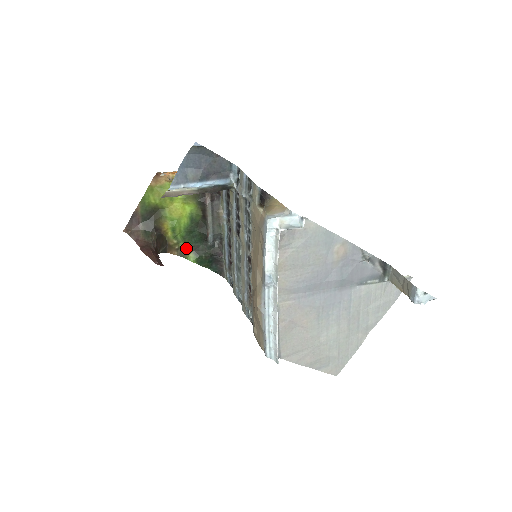
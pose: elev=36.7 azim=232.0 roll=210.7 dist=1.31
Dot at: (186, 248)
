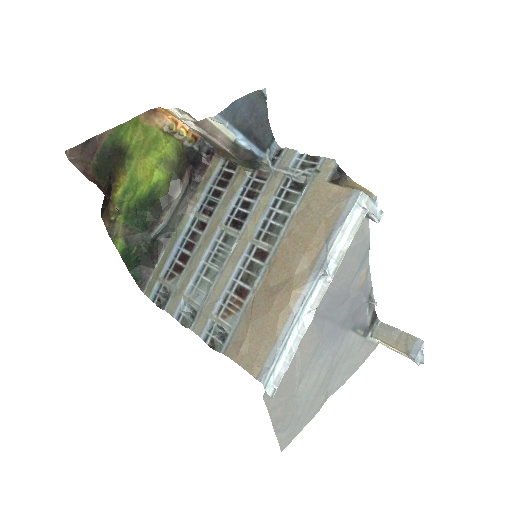
Dot at: (121, 226)
